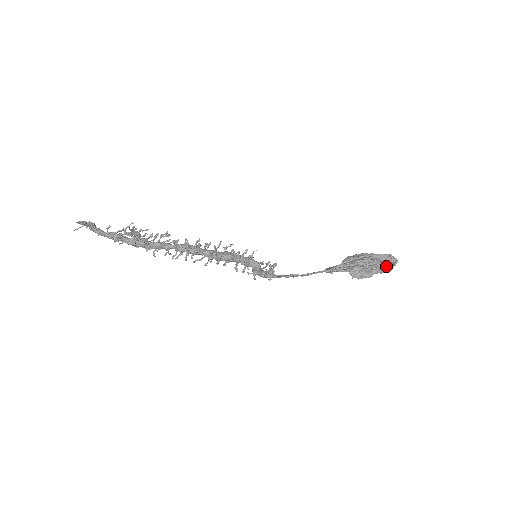
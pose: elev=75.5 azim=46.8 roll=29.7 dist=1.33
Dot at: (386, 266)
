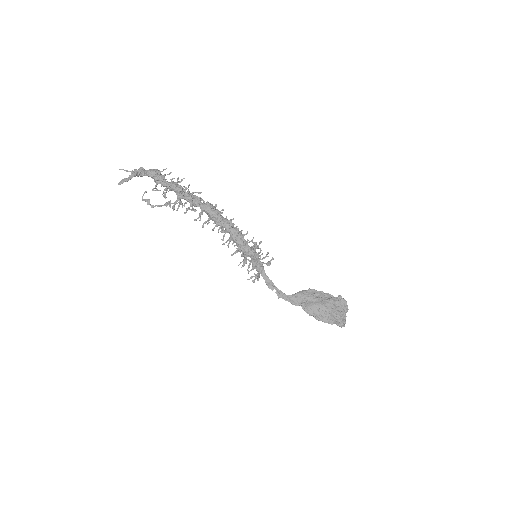
Dot at: occluded
